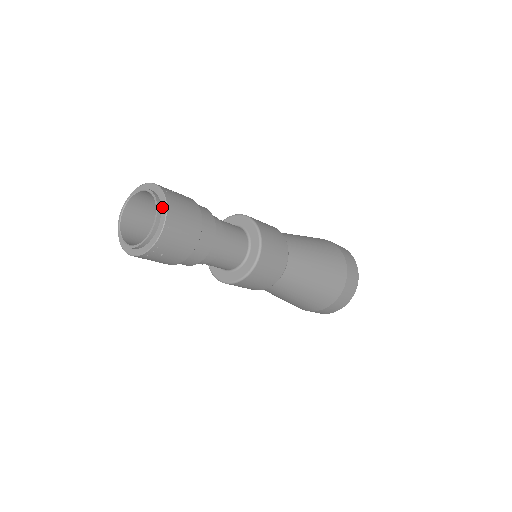
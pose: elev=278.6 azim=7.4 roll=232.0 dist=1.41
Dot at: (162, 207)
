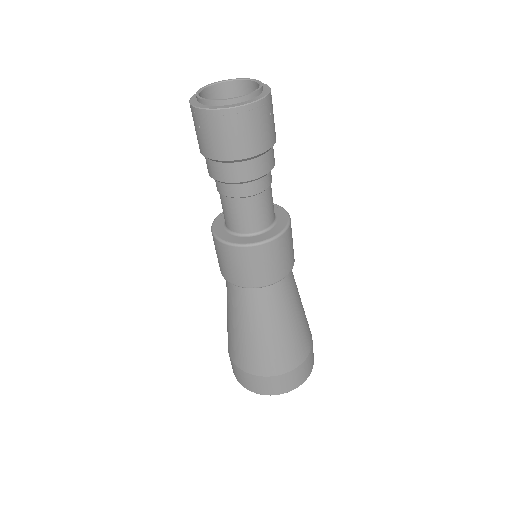
Dot at: (249, 82)
